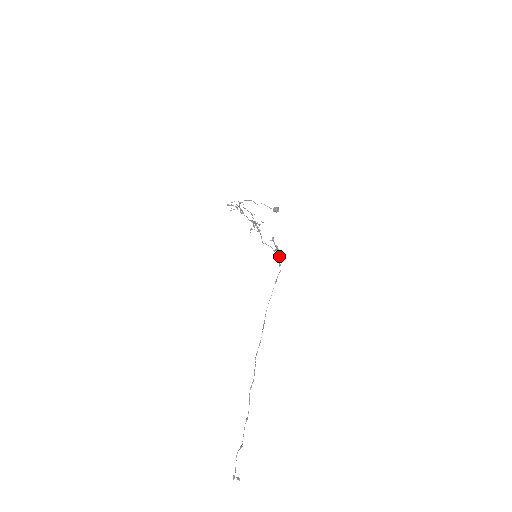
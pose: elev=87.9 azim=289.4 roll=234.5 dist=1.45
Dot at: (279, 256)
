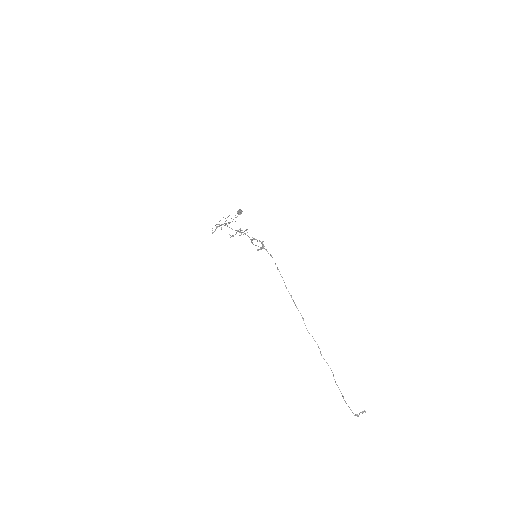
Dot at: occluded
